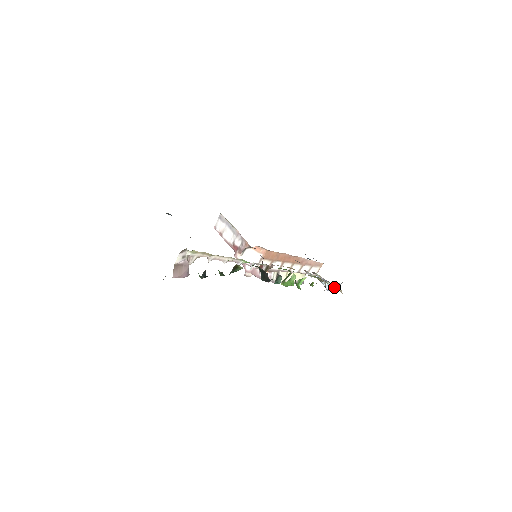
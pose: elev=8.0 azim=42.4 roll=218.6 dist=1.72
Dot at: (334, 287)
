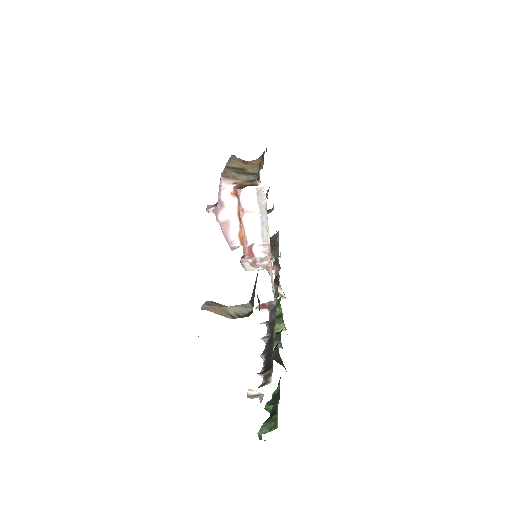
Dot at: occluded
